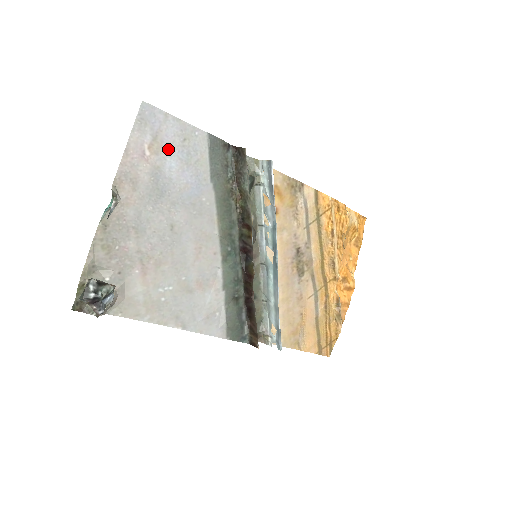
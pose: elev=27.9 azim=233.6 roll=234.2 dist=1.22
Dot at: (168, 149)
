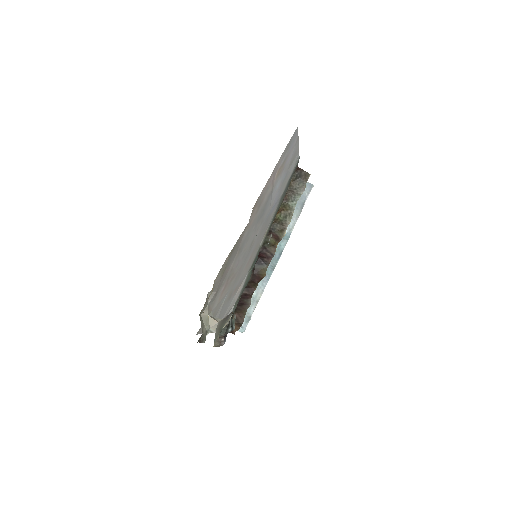
Dot at: (283, 172)
